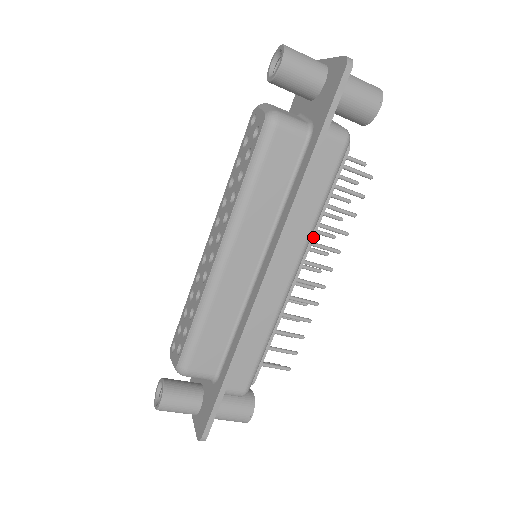
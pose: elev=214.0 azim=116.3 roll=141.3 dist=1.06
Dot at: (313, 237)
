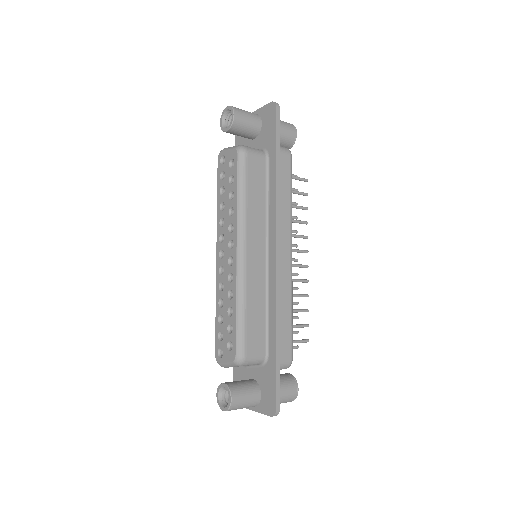
Dot at: occluded
